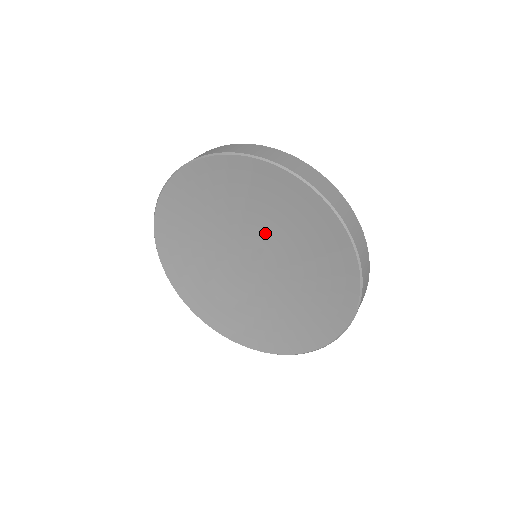
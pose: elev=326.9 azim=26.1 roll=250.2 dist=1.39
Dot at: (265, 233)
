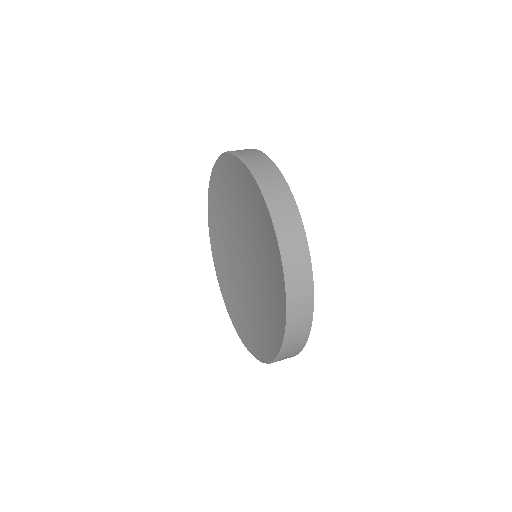
Dot at: (254, 239)
